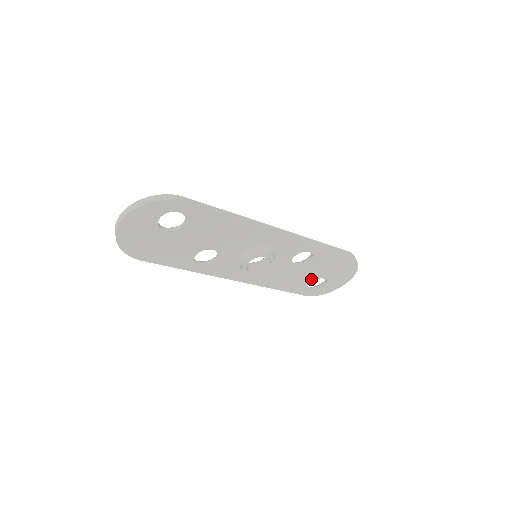
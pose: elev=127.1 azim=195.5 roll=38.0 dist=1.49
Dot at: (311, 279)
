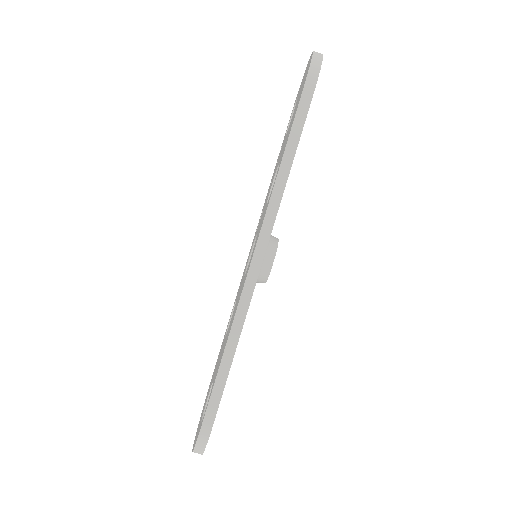
Dot at: occluded
